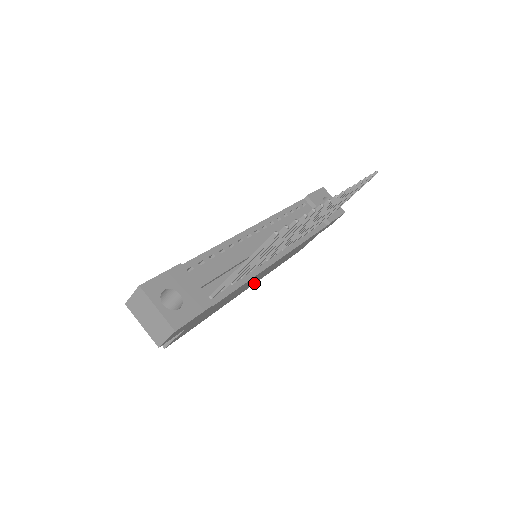
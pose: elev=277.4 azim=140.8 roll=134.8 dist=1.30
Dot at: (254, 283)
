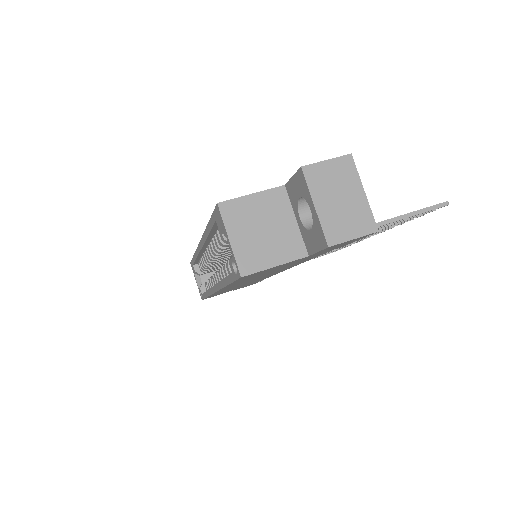
Dot at: (216, 292)
